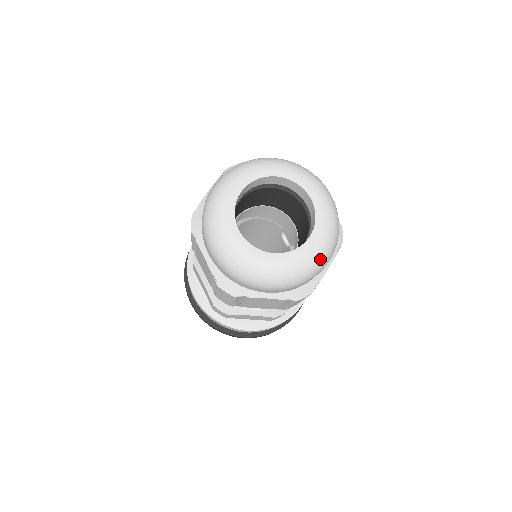
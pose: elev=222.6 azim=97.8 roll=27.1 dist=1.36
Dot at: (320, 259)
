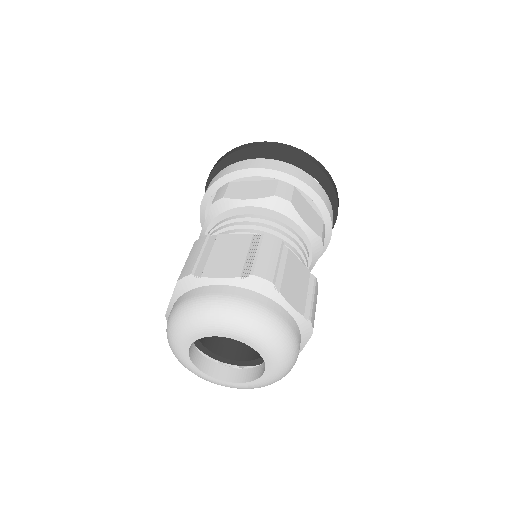
Dot at: (278, 380)
